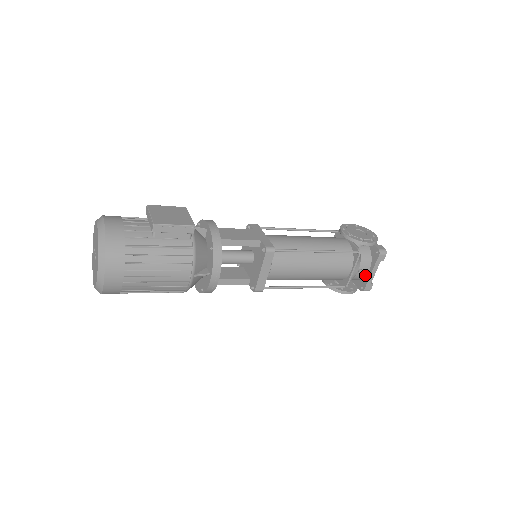
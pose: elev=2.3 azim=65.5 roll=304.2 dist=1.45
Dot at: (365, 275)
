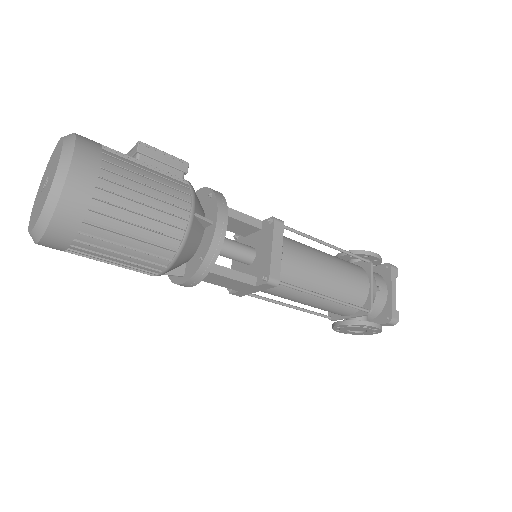
Dot at: (385, 300)
